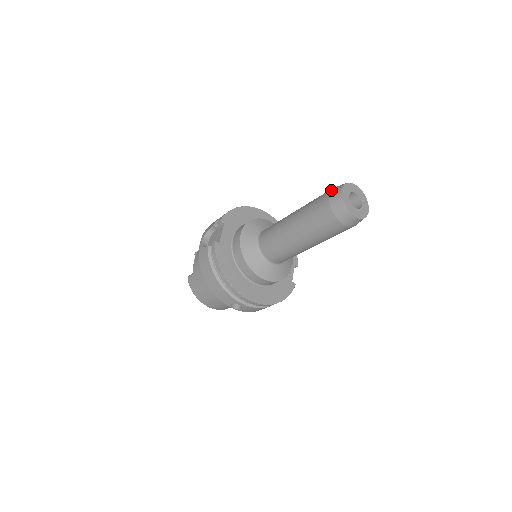
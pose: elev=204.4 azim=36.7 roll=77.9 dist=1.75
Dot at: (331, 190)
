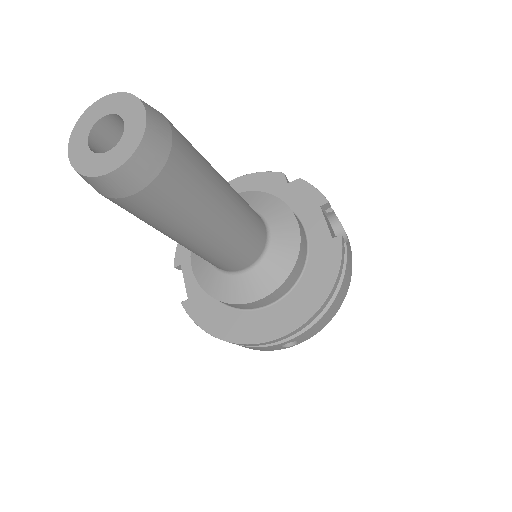
Dot at: occluded
